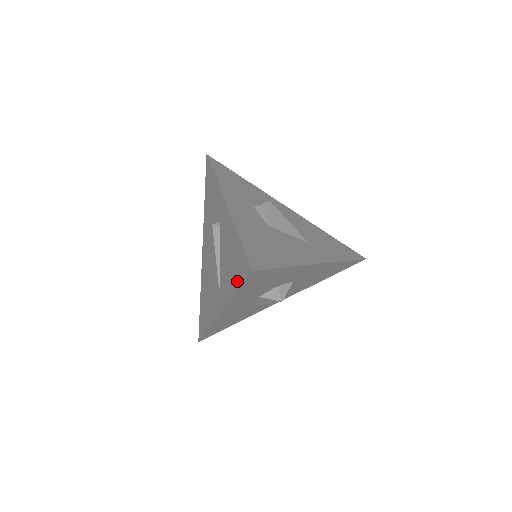
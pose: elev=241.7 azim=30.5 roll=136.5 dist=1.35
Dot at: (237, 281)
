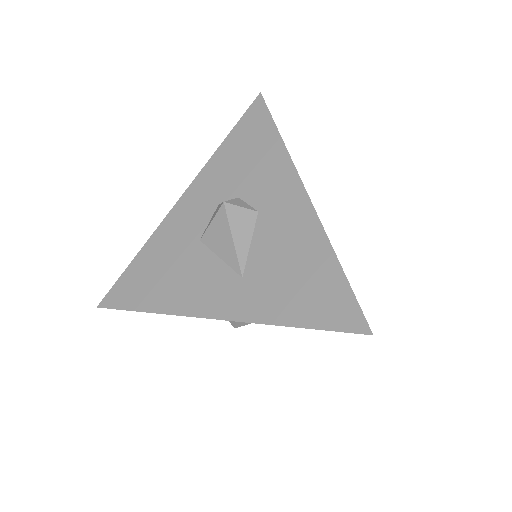
Dot at: occluded
